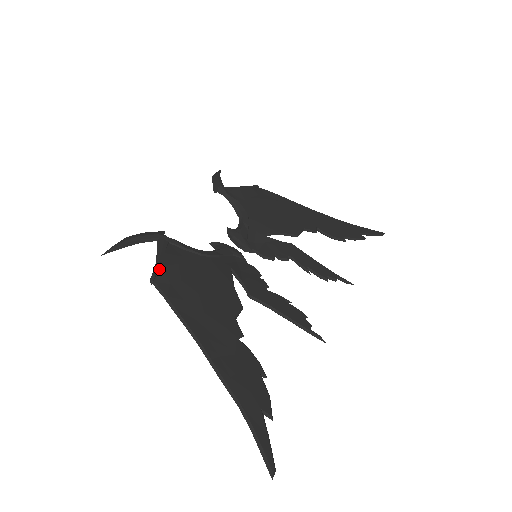
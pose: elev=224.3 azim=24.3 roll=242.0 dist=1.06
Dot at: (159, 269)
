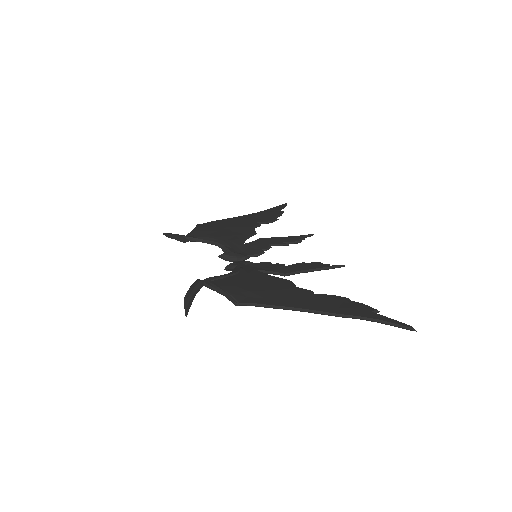
Dot at: (231, 295)
